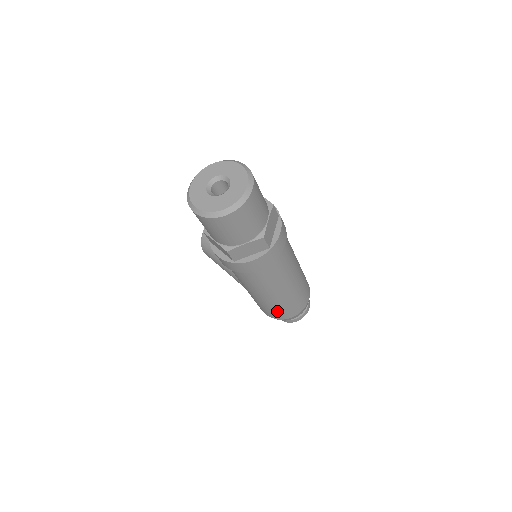
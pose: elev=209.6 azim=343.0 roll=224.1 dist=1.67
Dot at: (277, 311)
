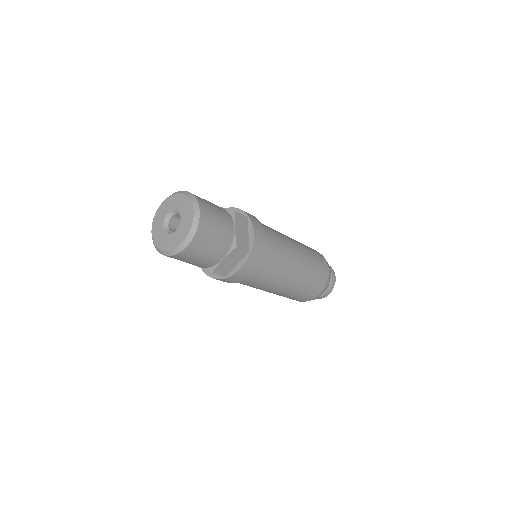
Dot at: (301, 295)
